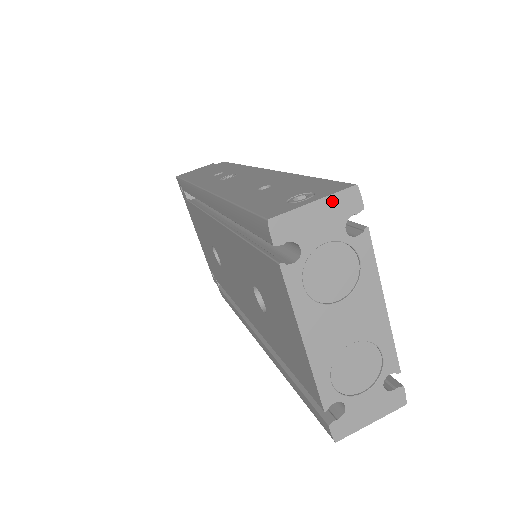
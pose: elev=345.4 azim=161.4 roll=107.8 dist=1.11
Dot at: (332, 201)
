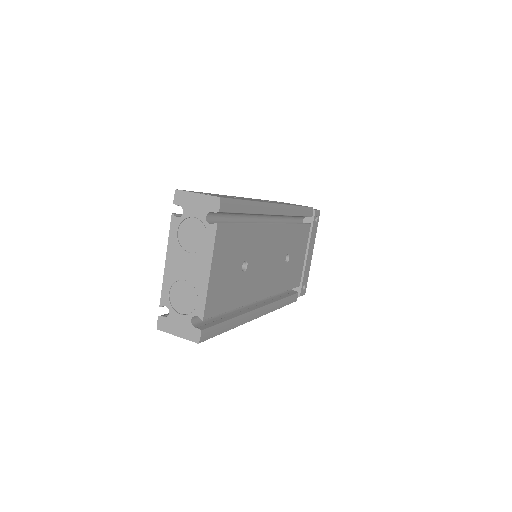
Dot at: (206, 198)
